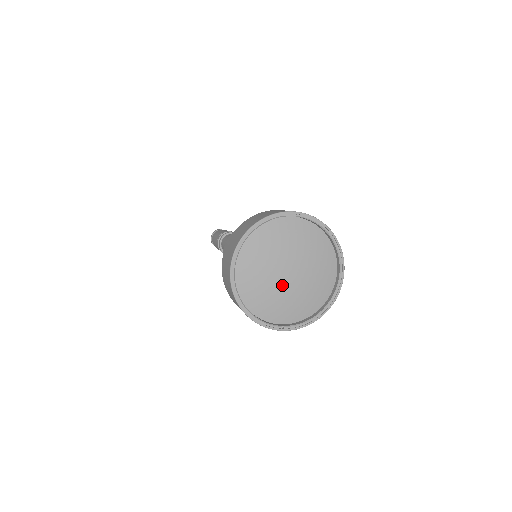
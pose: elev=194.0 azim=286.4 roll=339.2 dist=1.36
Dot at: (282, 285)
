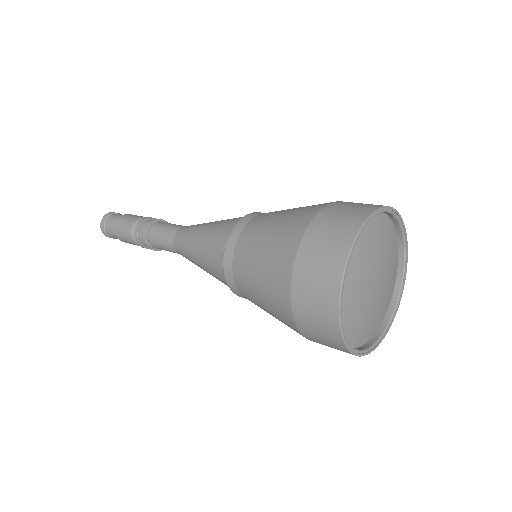
Dot at: (369, 296)
